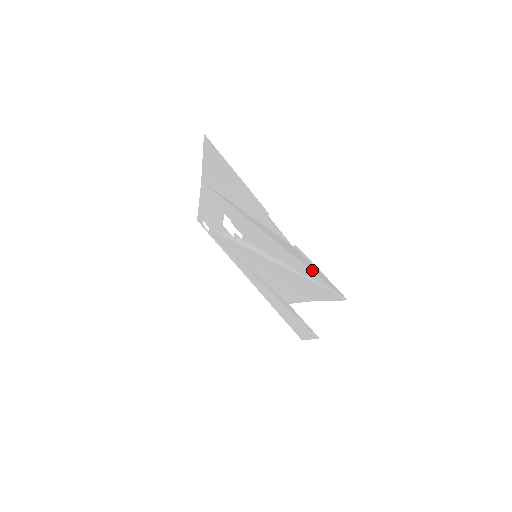
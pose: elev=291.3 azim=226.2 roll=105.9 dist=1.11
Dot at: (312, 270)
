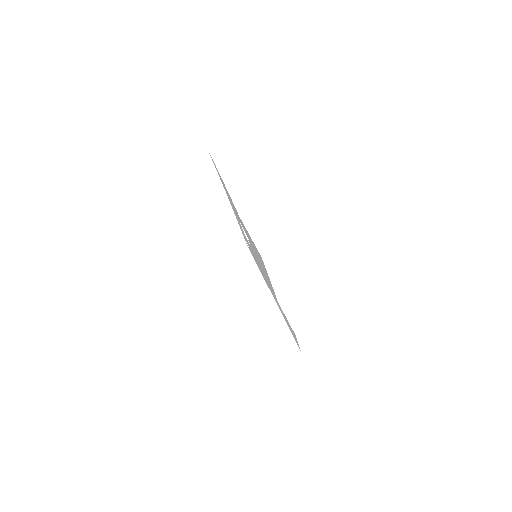
Dot at: occluded
